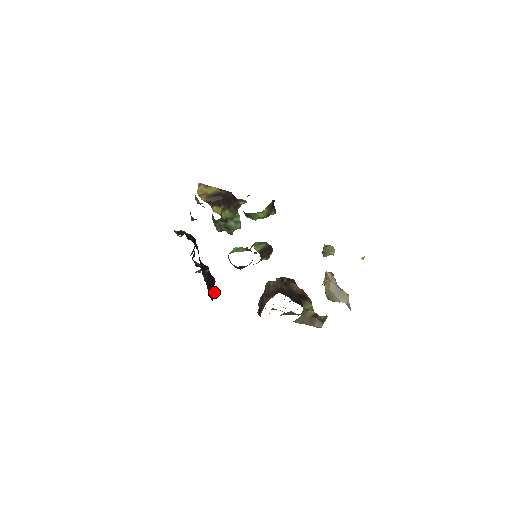
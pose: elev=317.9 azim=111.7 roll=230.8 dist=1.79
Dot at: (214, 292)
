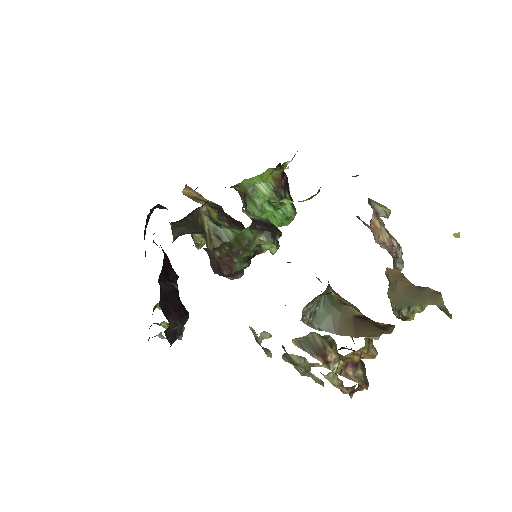
Dot at: occluded
